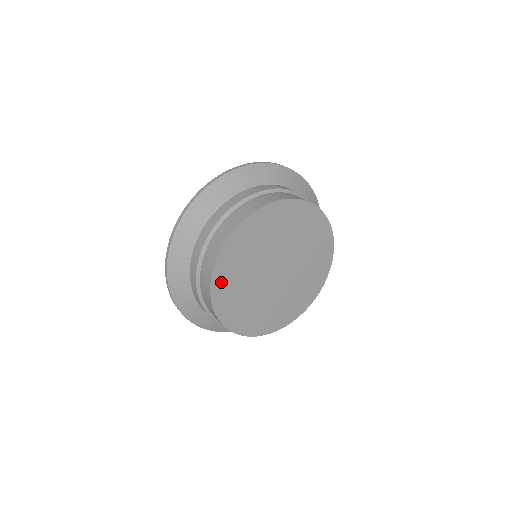
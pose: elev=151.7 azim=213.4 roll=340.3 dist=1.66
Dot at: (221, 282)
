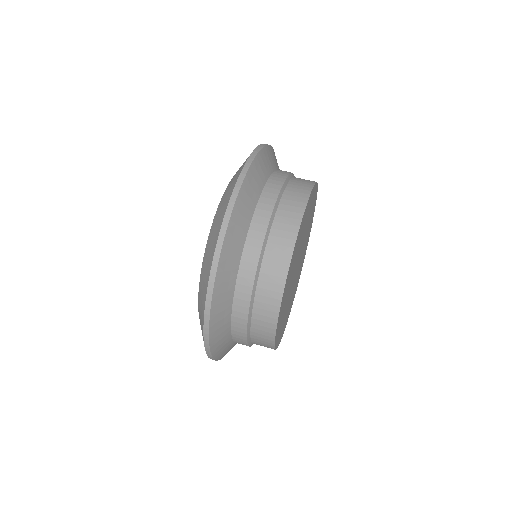
Dot at: (289, 274)
